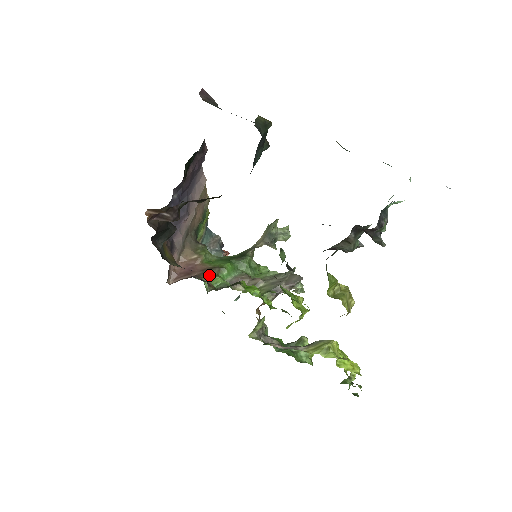
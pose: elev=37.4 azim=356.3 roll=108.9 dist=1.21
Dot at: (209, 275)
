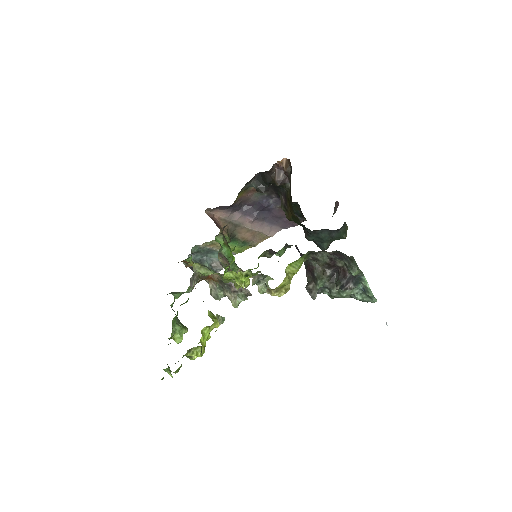
Dot at: (223, 235)
